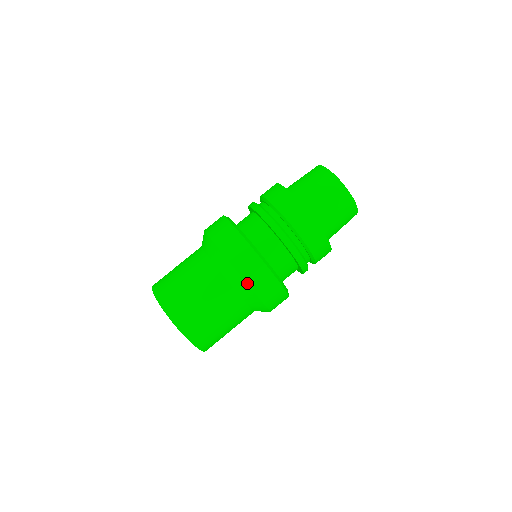
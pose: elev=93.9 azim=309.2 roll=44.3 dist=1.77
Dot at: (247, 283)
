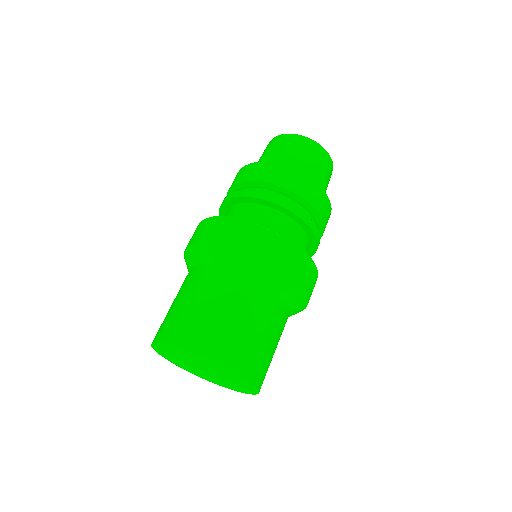
Dot at: (301, 286)
